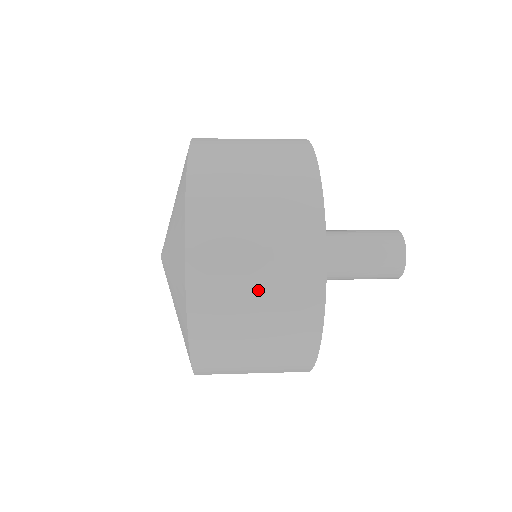
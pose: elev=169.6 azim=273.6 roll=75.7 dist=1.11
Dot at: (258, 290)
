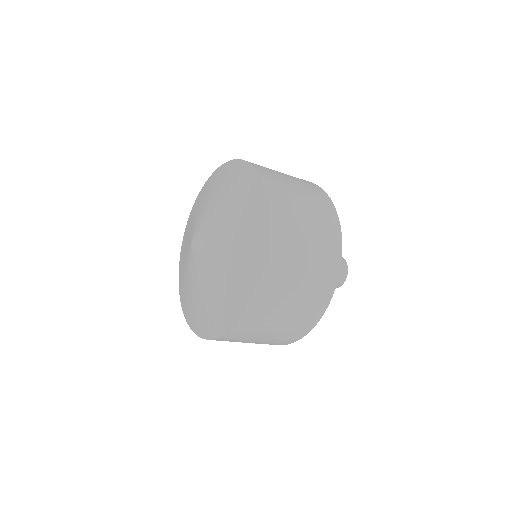
Dot at: (308, 233)
